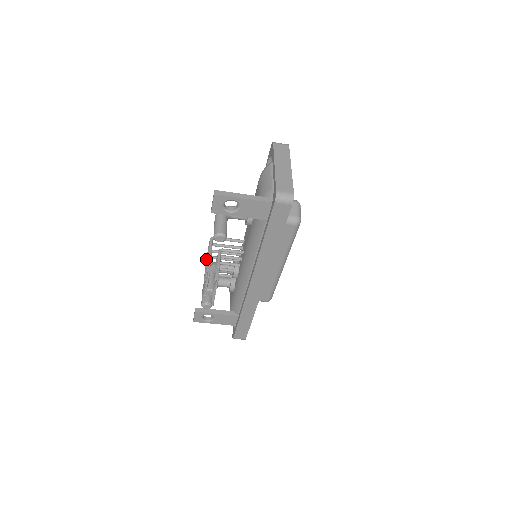
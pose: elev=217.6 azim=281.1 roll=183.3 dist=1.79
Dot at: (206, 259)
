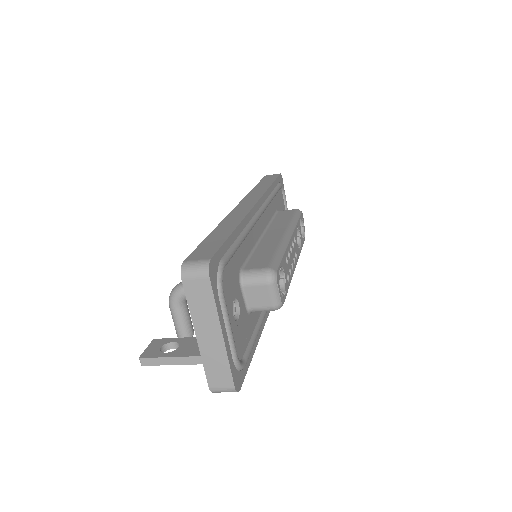
Dot at: occluded
